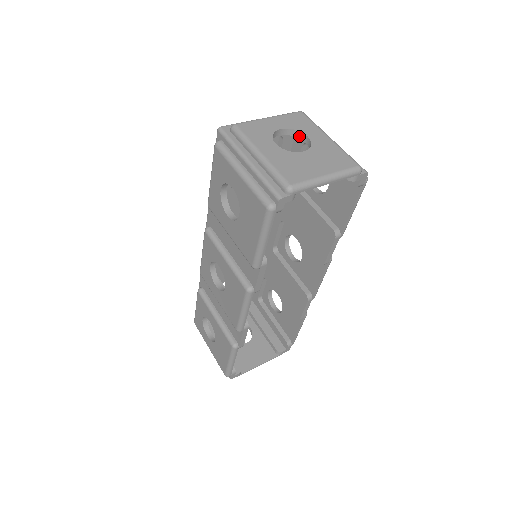
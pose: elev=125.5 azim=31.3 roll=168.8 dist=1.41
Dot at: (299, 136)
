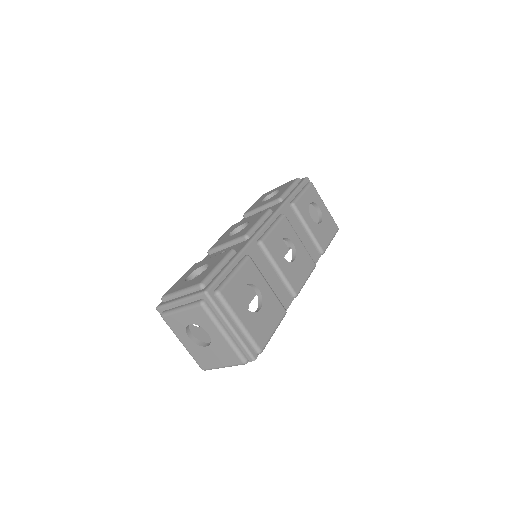
Dot at: occluded
